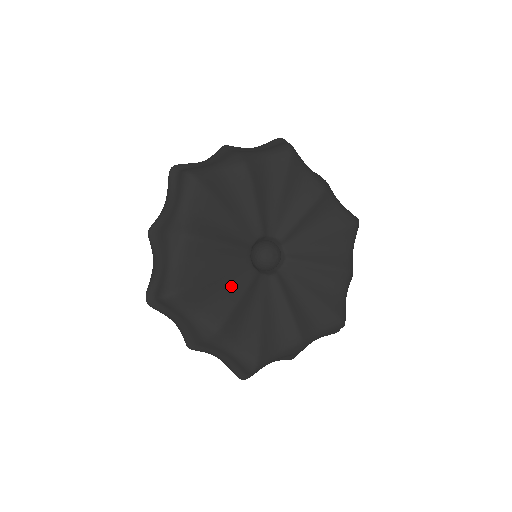
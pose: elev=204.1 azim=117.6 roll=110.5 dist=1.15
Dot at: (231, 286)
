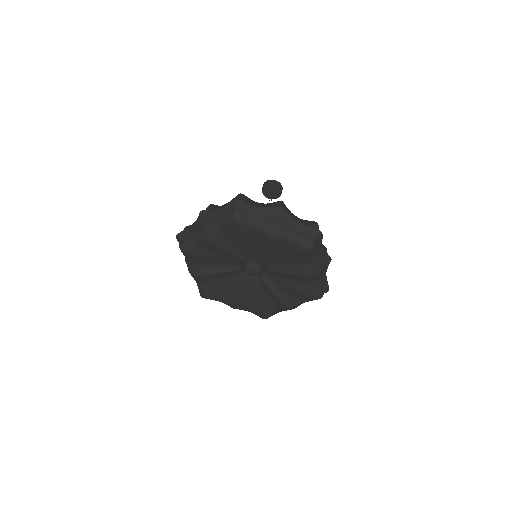
Dot at: (235, 288)
